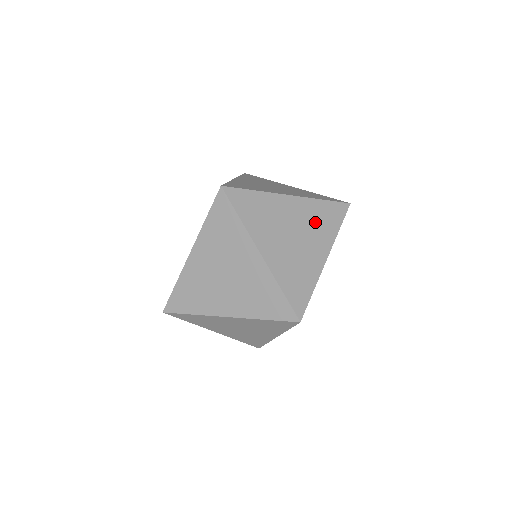
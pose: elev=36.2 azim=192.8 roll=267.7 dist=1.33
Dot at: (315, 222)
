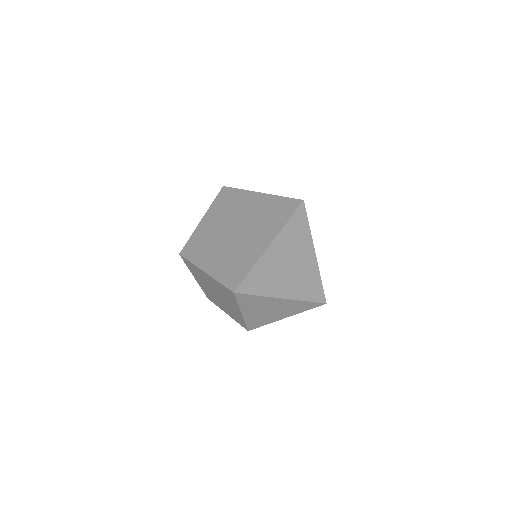
Dot at: occluded
